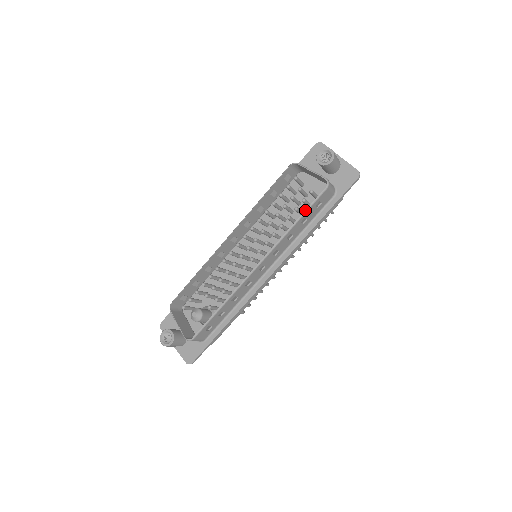
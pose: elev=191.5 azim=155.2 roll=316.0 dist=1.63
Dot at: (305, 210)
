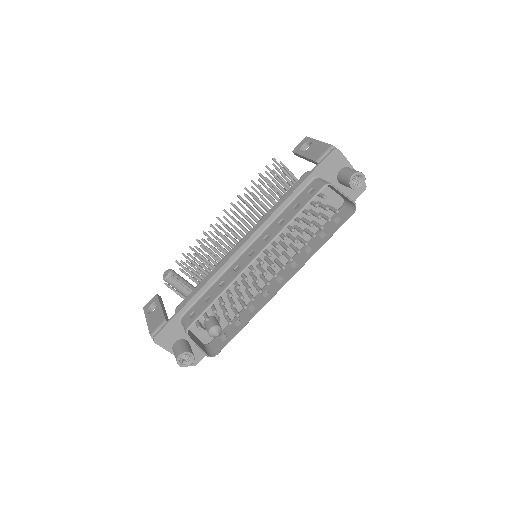
Dot at: occluded
